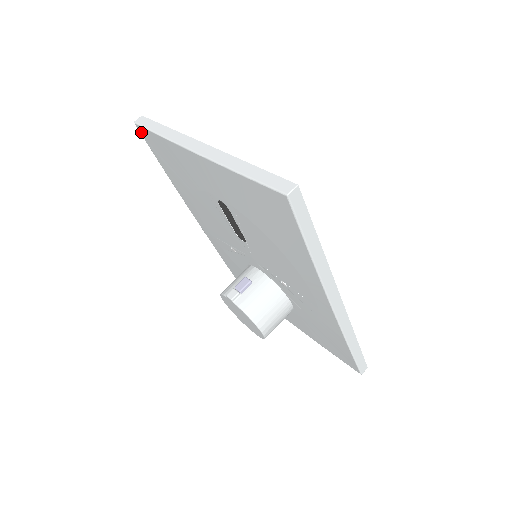
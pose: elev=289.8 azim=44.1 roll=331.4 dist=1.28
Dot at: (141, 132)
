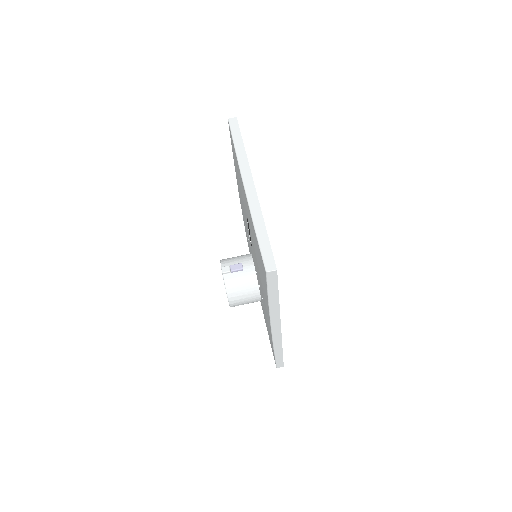
Dot at: (229, 128)
